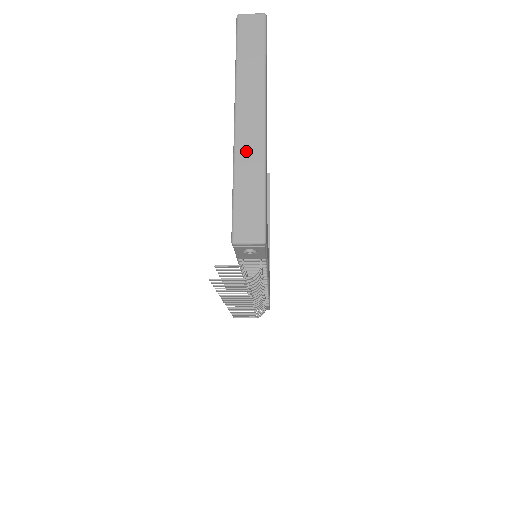
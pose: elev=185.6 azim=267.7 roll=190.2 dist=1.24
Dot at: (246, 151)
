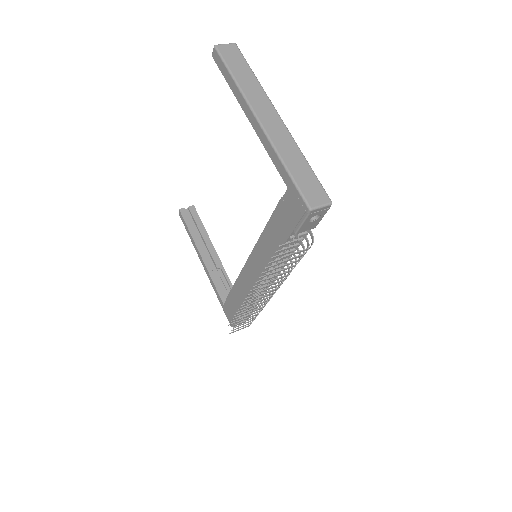
Dot at: (281, 142)
